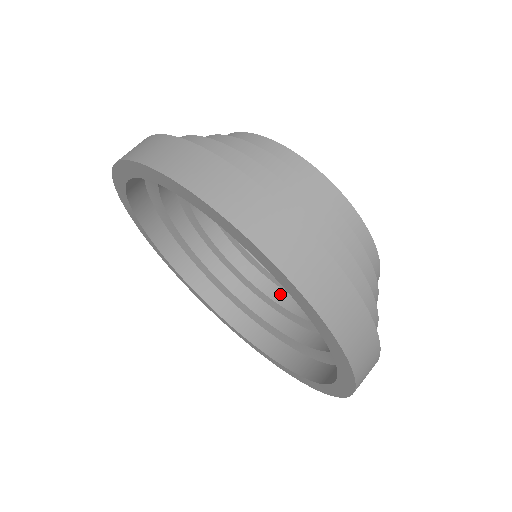
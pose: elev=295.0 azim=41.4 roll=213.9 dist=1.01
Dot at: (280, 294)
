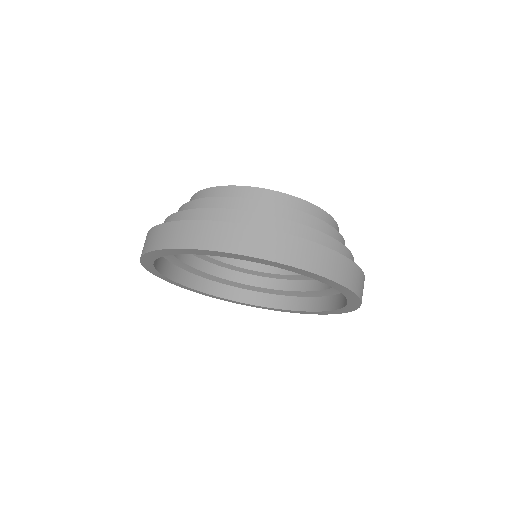
Dot at: (274, 267)
